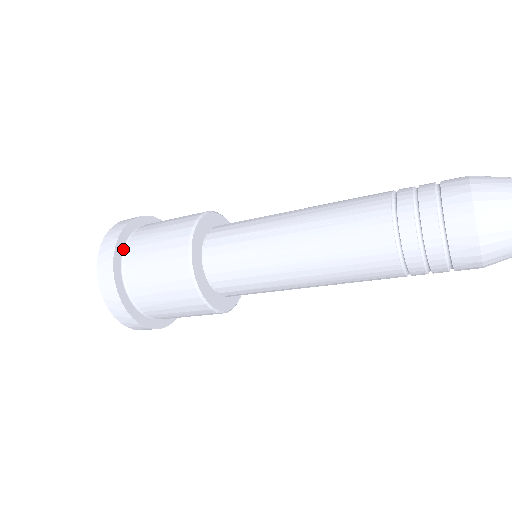
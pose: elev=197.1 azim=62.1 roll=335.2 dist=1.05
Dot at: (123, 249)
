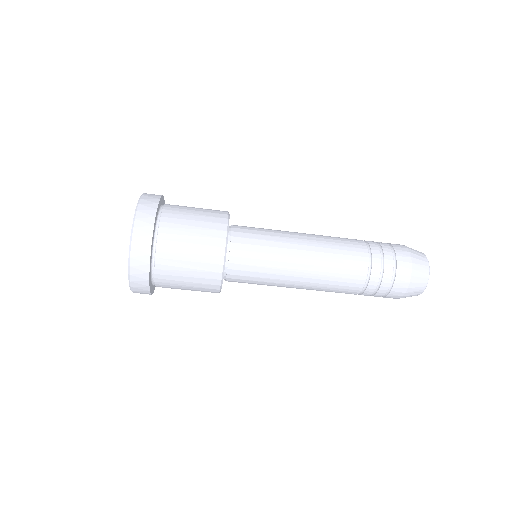
Dot at: occluded
